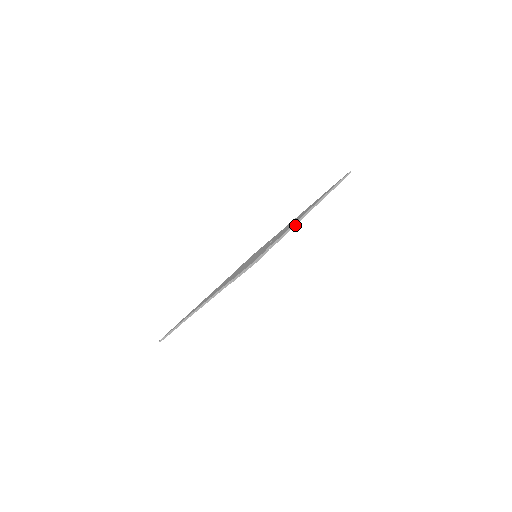
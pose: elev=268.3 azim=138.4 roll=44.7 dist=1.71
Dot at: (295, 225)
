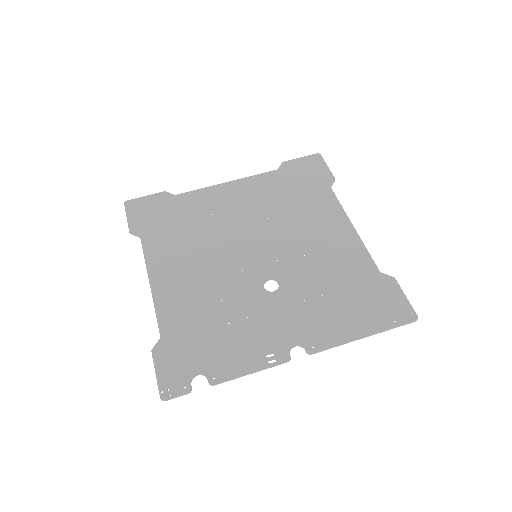
Dot at: occluded
